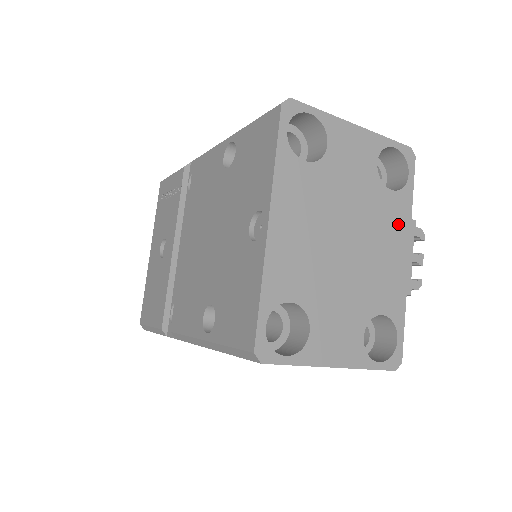
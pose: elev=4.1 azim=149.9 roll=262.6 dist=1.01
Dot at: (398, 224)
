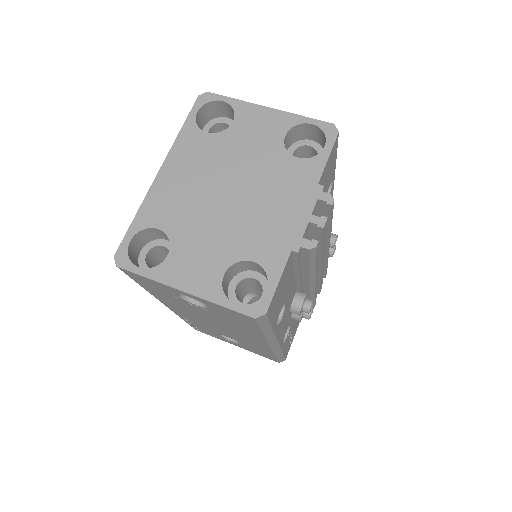
Dot at: (298, 186)
